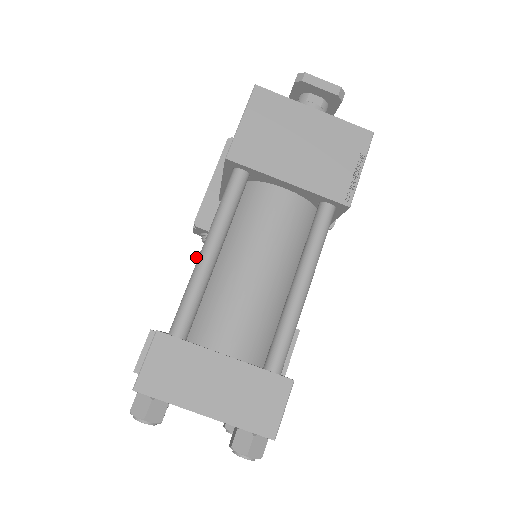
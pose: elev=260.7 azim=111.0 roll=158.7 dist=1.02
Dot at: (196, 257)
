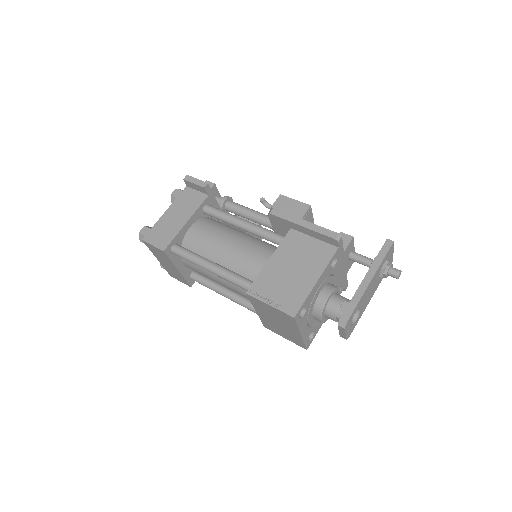
Dot at: (261, 202)
